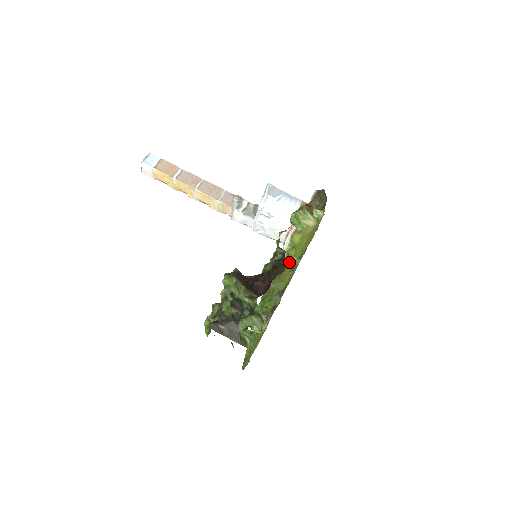
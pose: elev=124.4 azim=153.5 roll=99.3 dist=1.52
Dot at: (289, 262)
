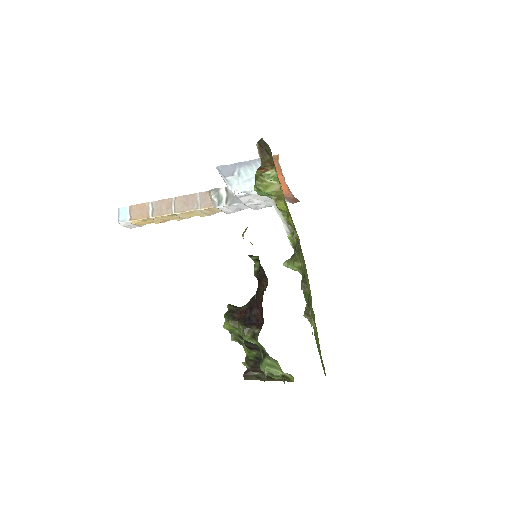
Dot at: occluded
